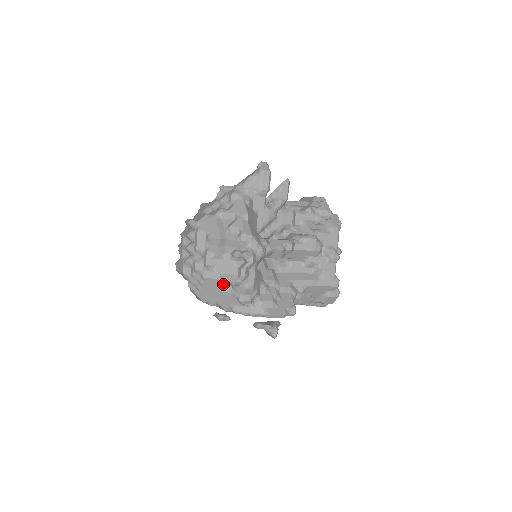
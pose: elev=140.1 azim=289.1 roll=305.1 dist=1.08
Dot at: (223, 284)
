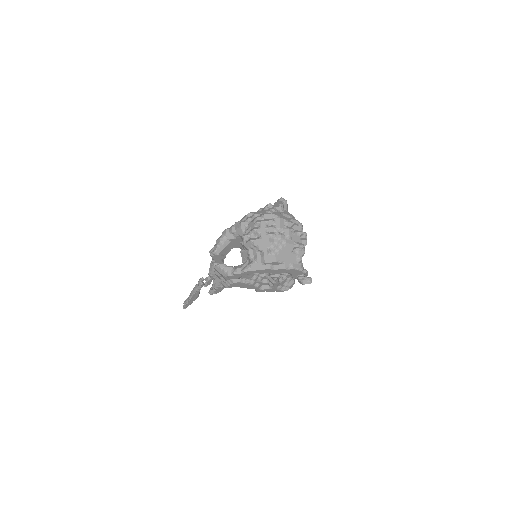
Dot at: (293, 248)
